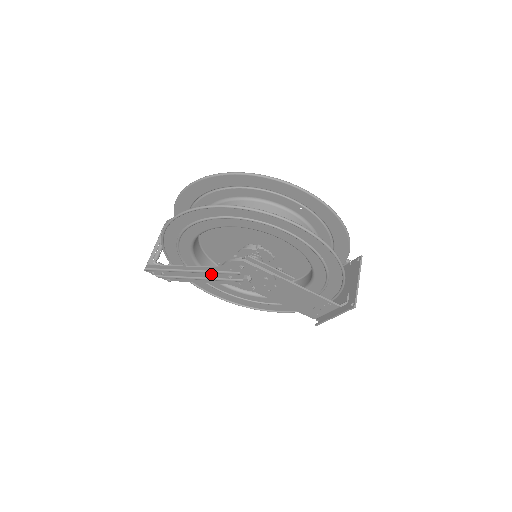
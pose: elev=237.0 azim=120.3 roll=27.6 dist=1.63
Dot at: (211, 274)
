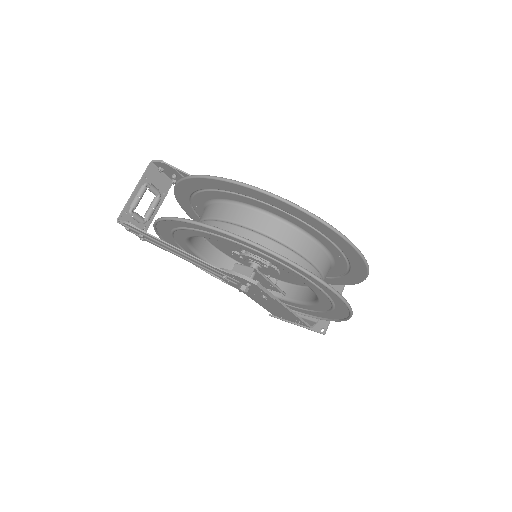
Dot at: (204, 265)
